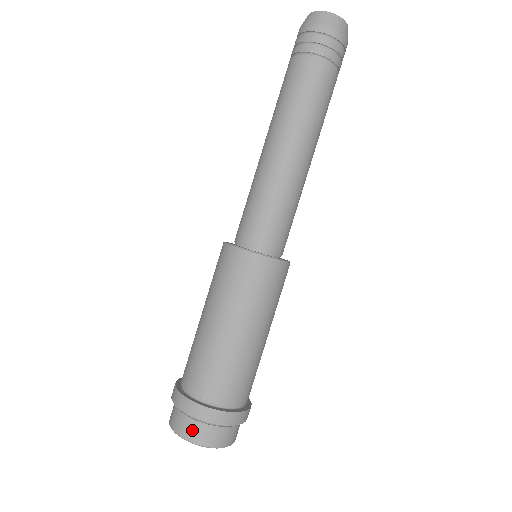
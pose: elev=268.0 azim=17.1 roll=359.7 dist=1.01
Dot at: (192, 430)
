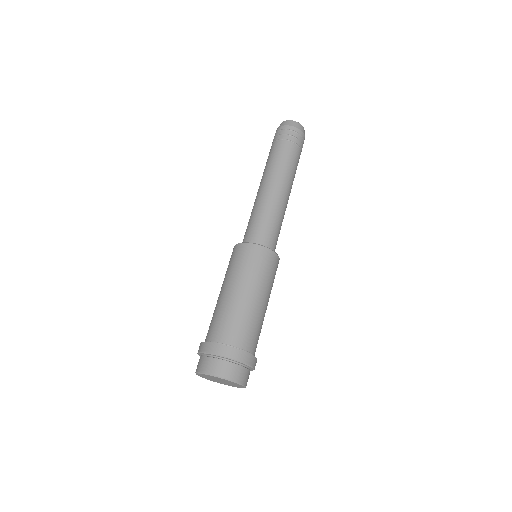
Dot at: (237, 373)
